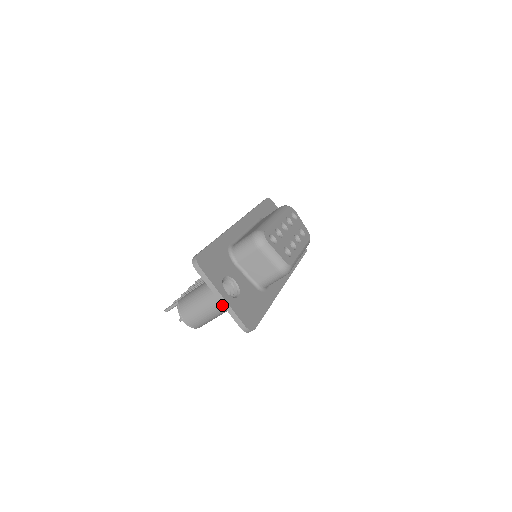
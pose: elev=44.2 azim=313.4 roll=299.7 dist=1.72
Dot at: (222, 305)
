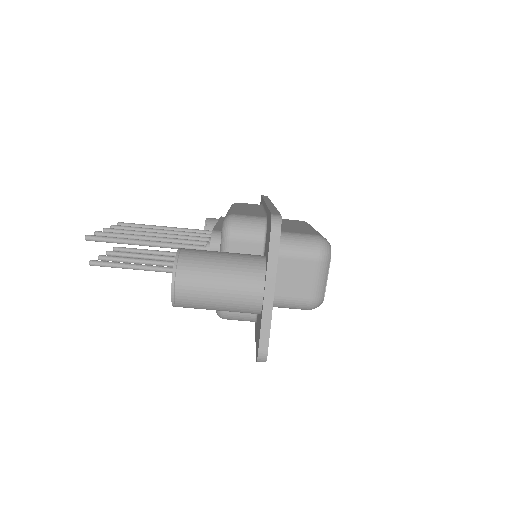
Dot at: (256, 303)
